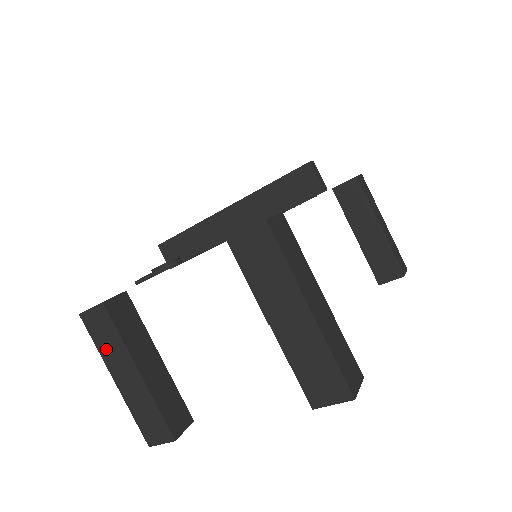
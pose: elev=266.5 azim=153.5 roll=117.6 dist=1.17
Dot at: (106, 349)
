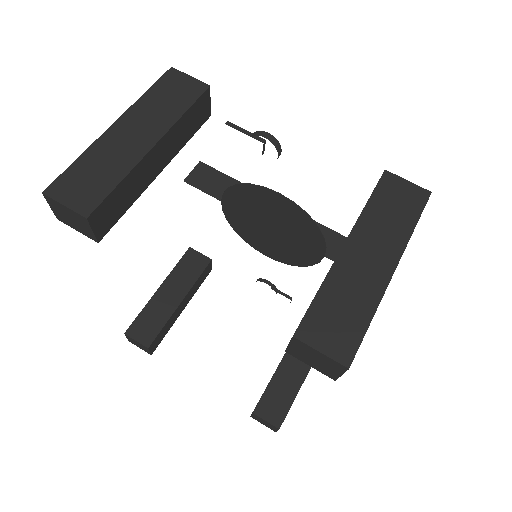
Dot at: (152, 103)
